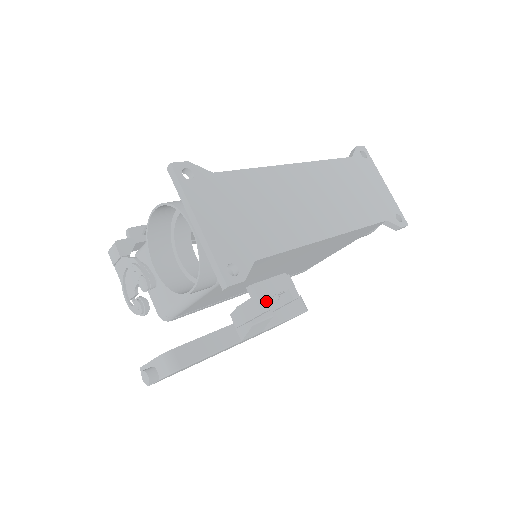
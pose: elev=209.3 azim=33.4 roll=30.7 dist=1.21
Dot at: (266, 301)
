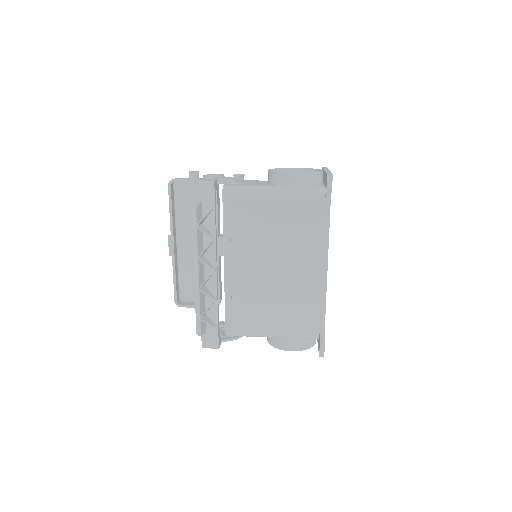
Dot at: occluded
